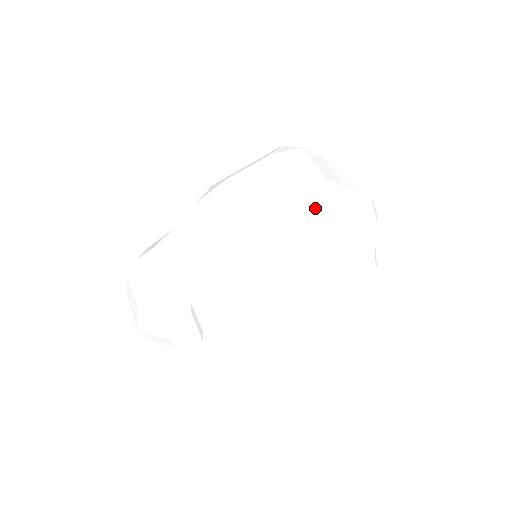
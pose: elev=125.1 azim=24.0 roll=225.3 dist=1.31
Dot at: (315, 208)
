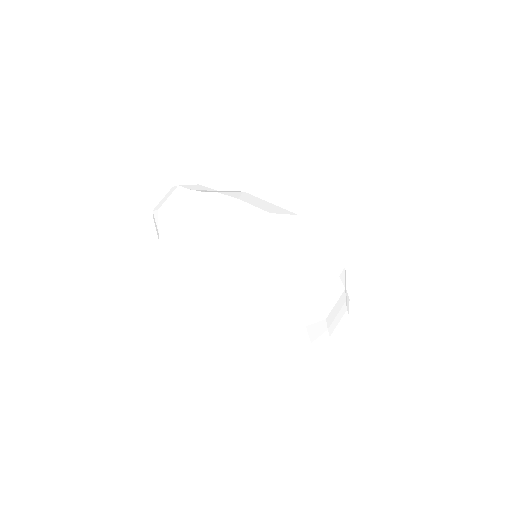
Dot at: (248, 271)
